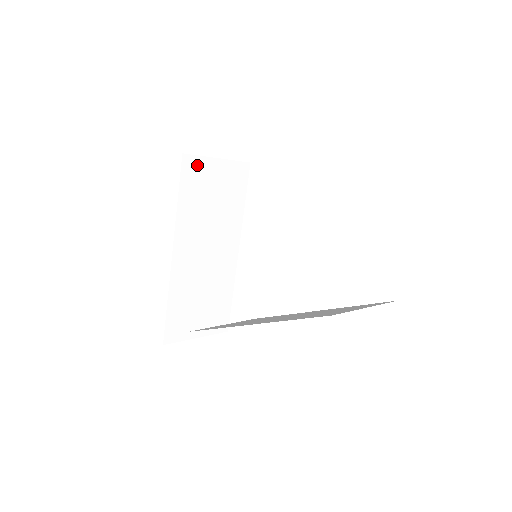
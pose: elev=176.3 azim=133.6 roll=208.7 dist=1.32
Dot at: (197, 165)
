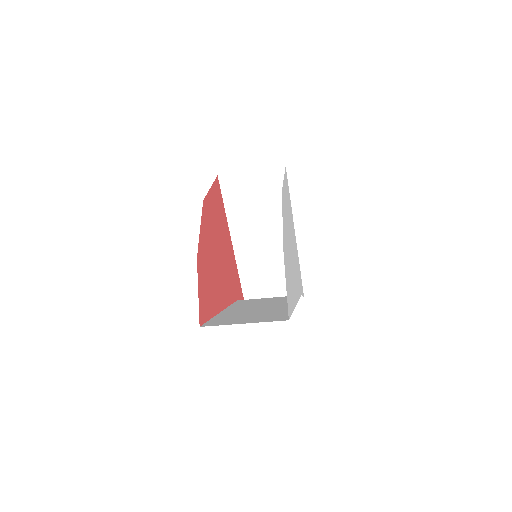
Dot at: (233, 180)
